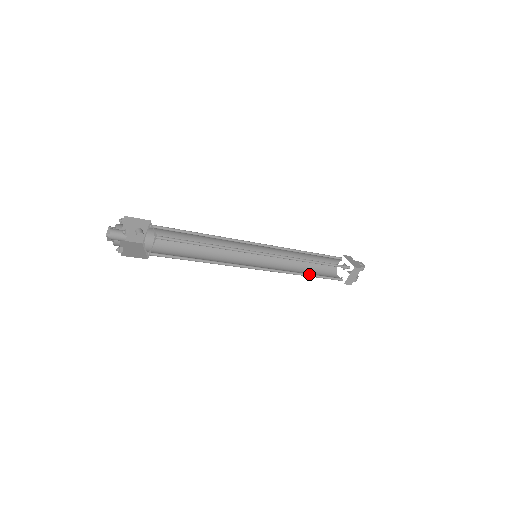
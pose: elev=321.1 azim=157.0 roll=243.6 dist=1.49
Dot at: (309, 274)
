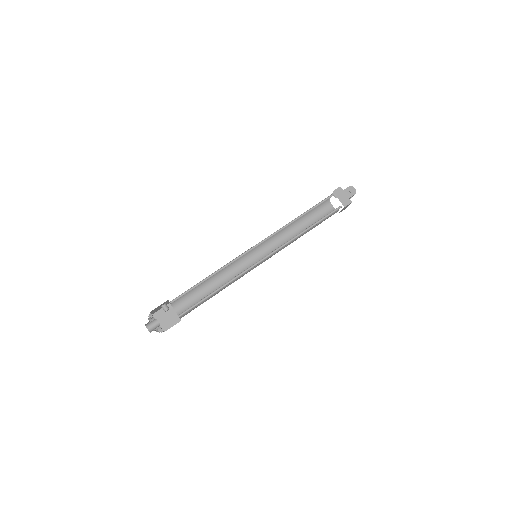
Dot at: occluded
